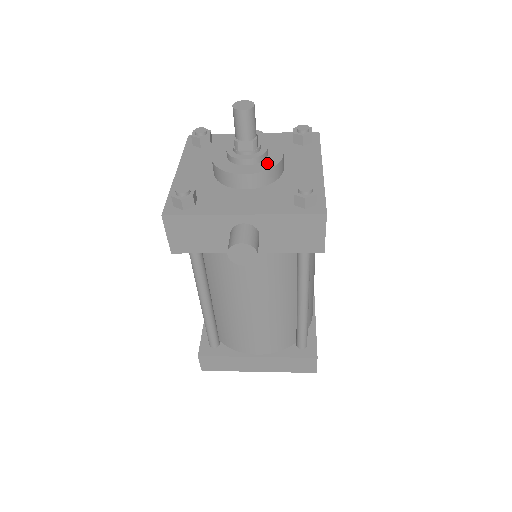
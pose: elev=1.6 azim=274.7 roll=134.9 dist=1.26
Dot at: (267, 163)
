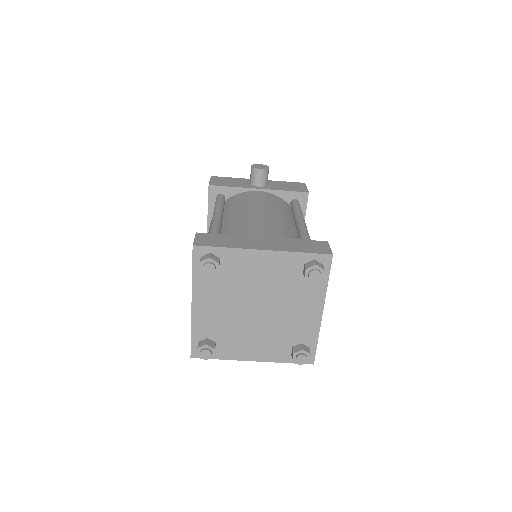
Dot at: occluded
